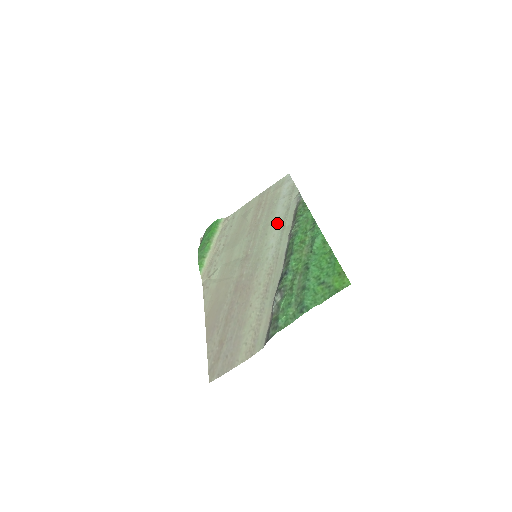
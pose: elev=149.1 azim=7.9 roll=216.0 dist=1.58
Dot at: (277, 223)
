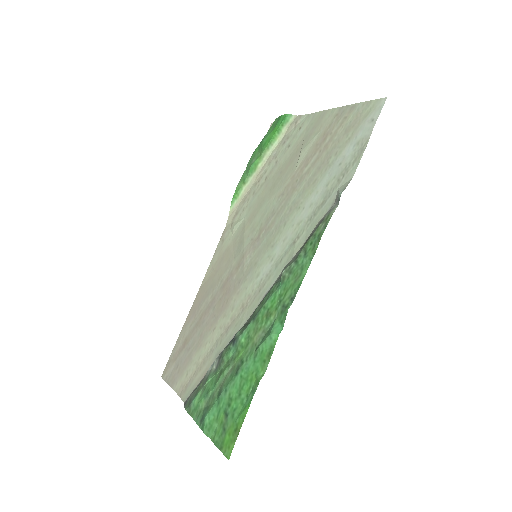
Dot at: (301, 218)
